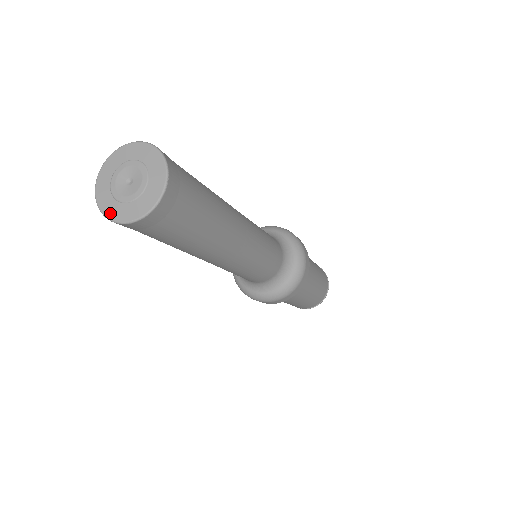
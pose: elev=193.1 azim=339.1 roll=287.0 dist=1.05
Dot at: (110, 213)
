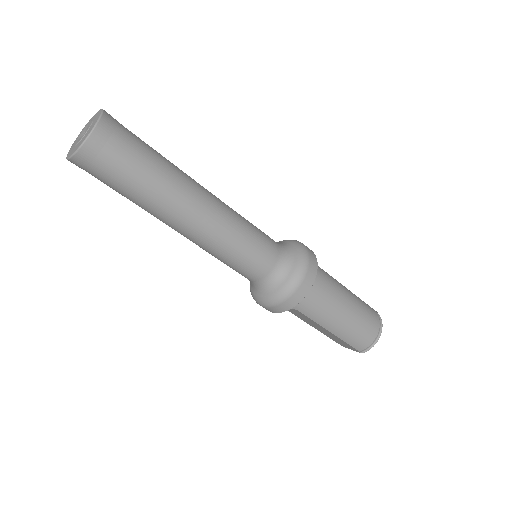
Dot at: (76, 148)
